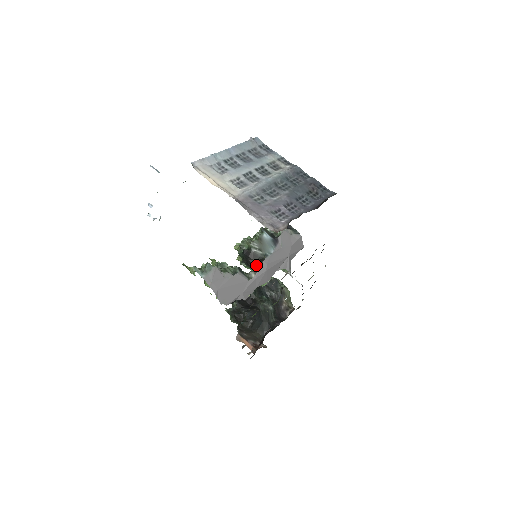
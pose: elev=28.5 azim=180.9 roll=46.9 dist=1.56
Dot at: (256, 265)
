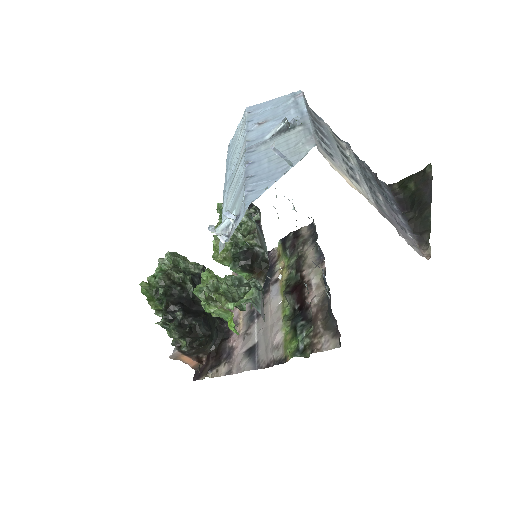
Dot at: (260, 269)
